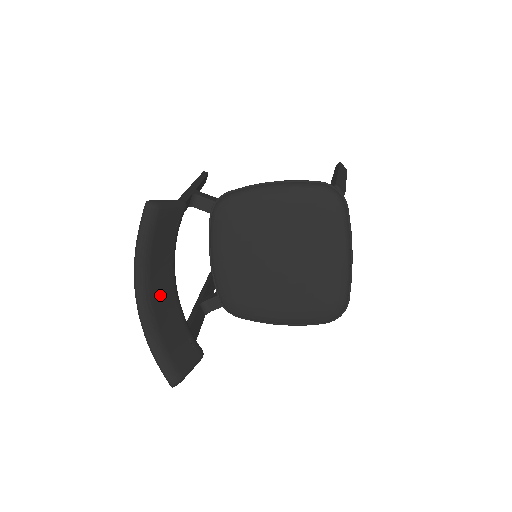
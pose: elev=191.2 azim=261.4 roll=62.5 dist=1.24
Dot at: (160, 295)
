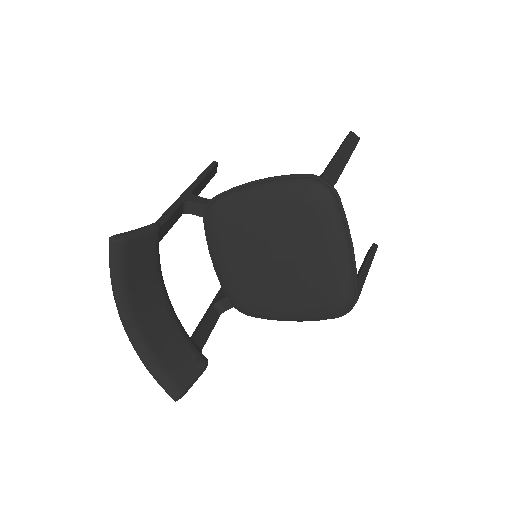
Dot at: (149, 318)
